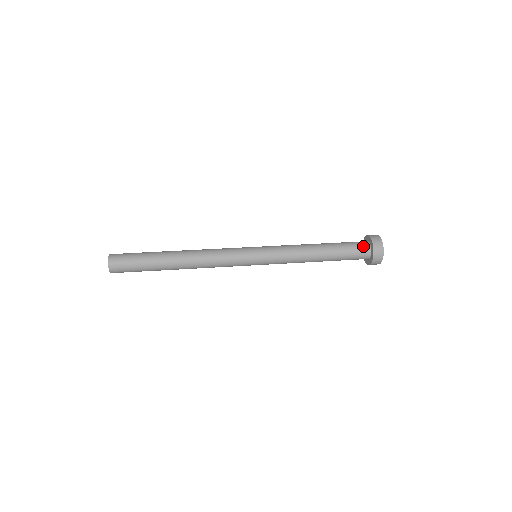
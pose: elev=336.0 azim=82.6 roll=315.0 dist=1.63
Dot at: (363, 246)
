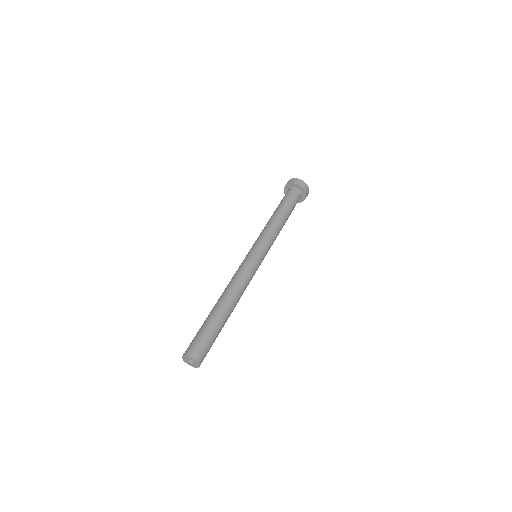
Dot at: (293, 191)
